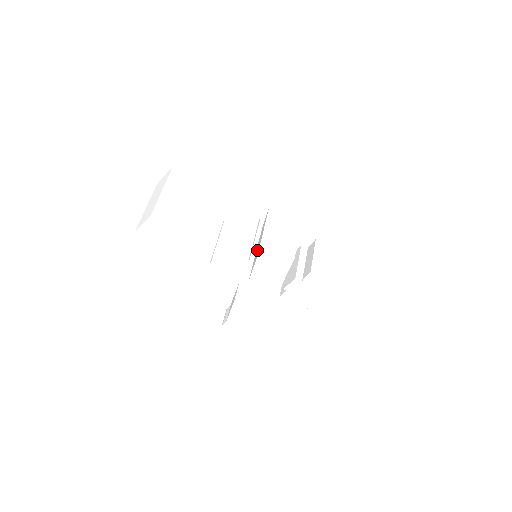
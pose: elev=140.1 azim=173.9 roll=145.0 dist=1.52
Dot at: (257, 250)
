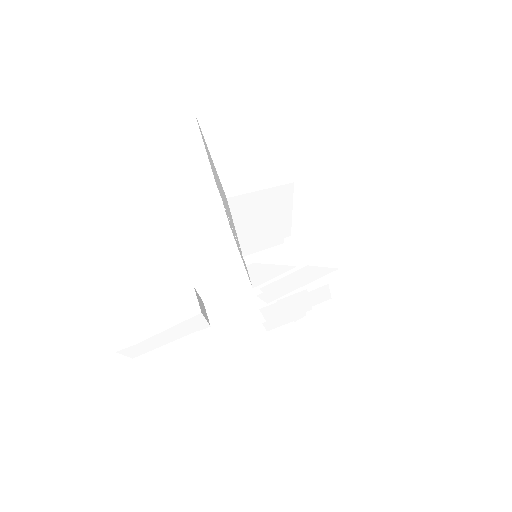
Dot at: occluded
